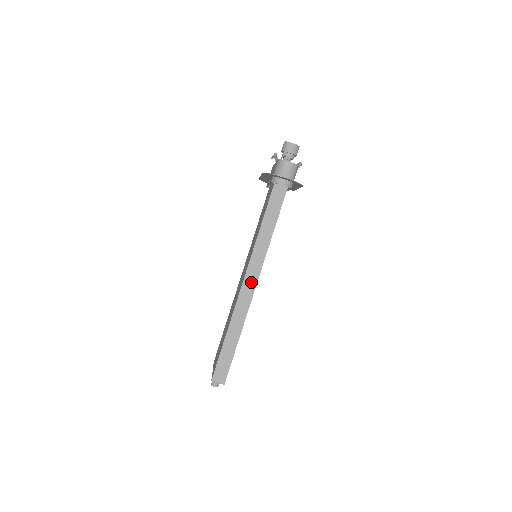
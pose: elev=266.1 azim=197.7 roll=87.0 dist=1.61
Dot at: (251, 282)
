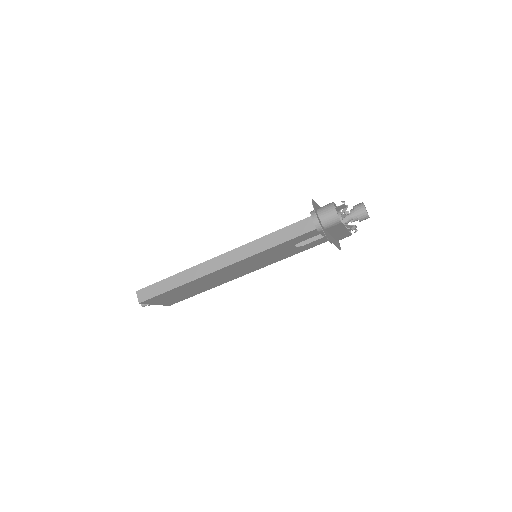
Dot at: (224, 261)
